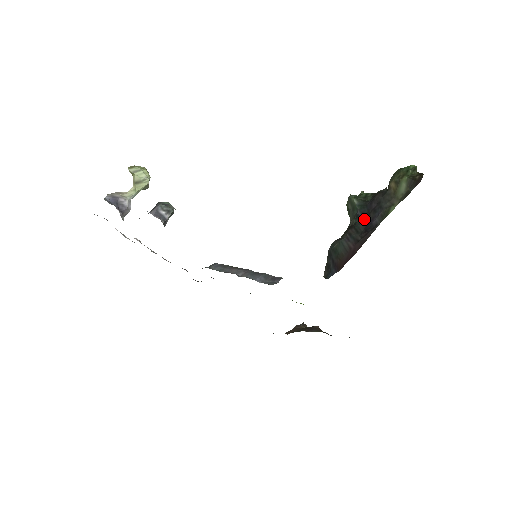
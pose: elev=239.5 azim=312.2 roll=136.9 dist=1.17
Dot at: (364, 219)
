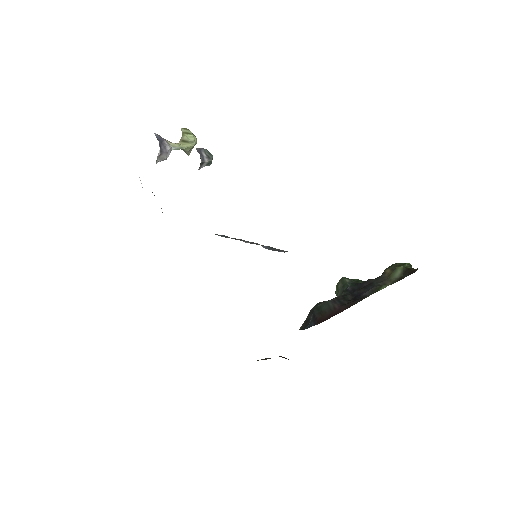
Dot at: (353, 292)
